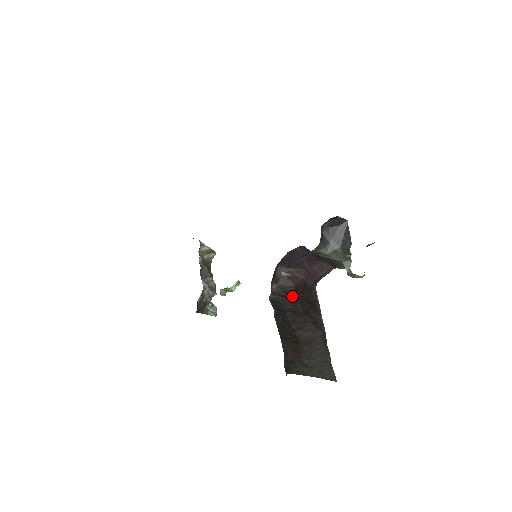
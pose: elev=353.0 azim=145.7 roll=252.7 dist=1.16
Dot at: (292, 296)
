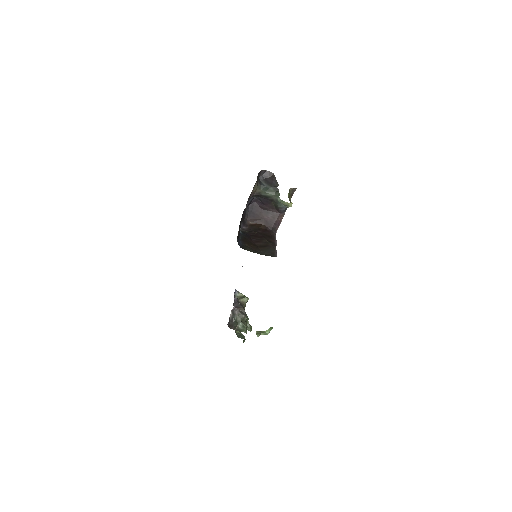
Dot at: (255, 231)
